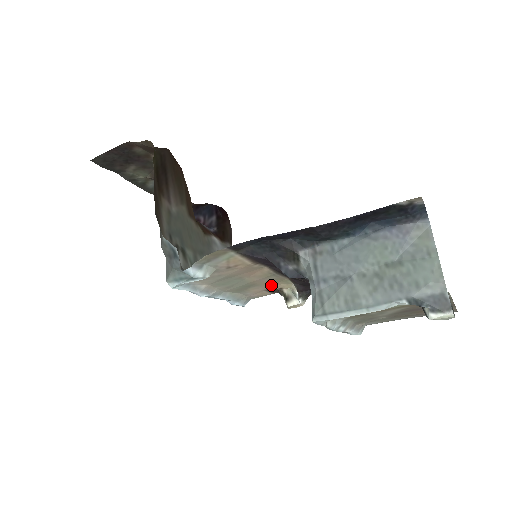
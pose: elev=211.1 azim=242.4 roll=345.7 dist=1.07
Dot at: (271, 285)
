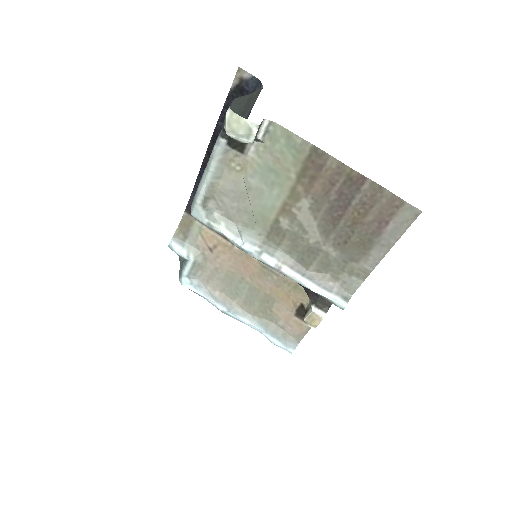
Dot at: (290, 300)
